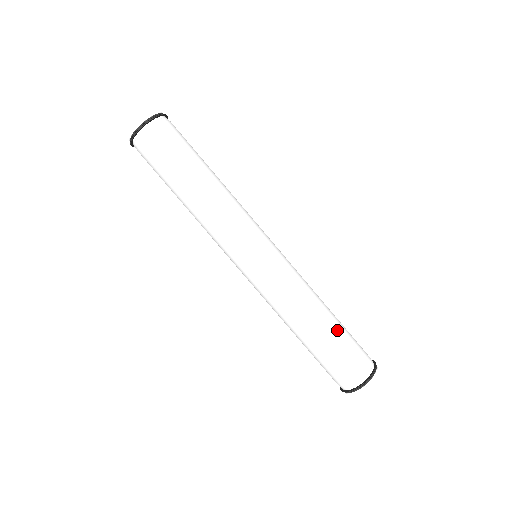
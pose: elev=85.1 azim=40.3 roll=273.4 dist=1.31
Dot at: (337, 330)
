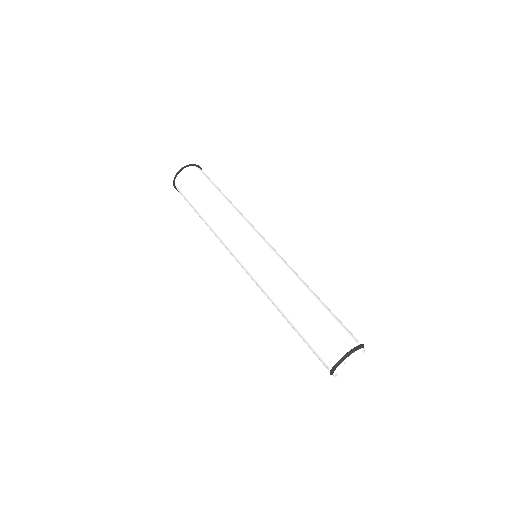
Dot at: (327, 307)
